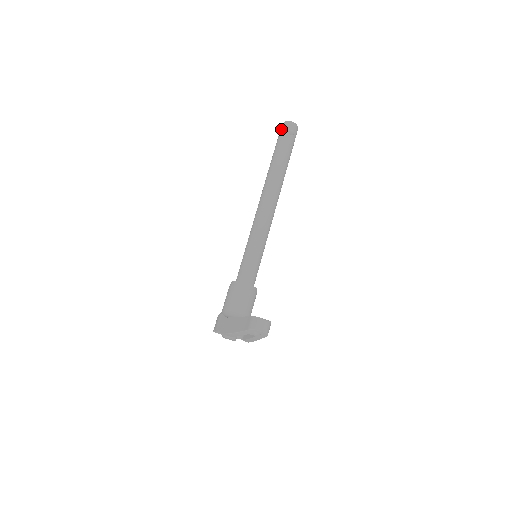
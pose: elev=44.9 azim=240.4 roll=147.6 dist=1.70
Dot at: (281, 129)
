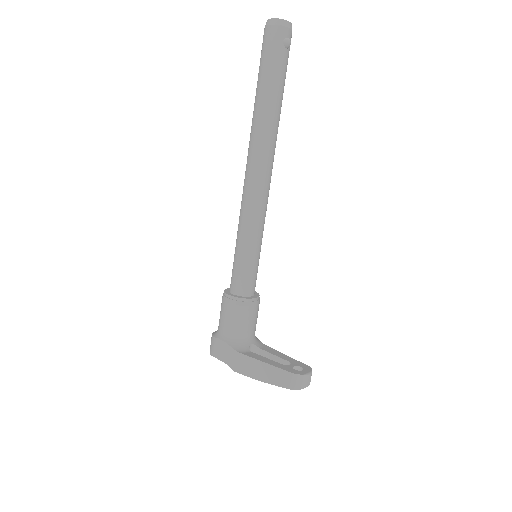
Dot at: (269, 35)
